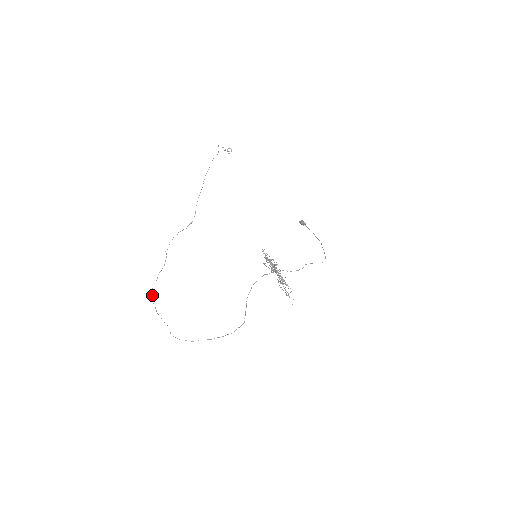
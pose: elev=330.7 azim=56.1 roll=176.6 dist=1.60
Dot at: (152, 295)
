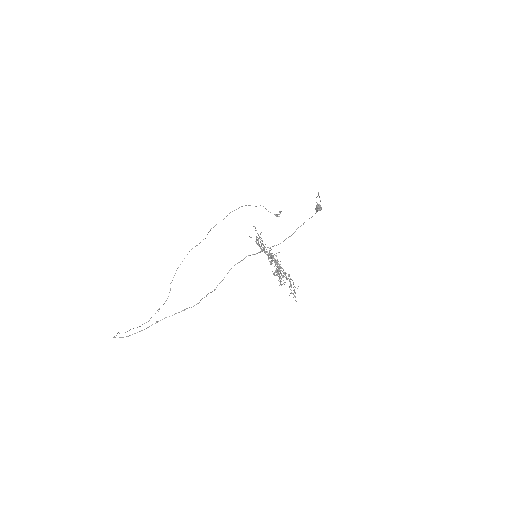
Dot at: occluded
